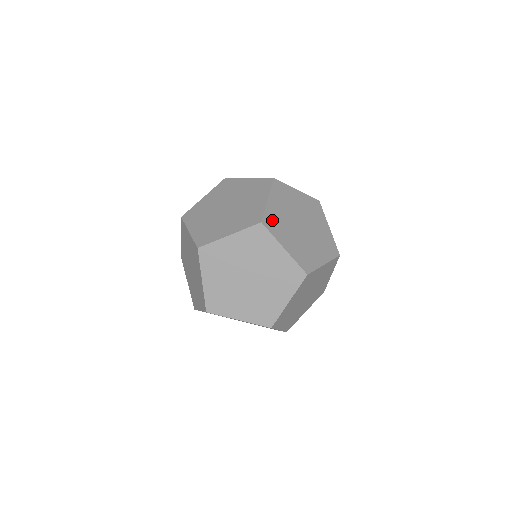
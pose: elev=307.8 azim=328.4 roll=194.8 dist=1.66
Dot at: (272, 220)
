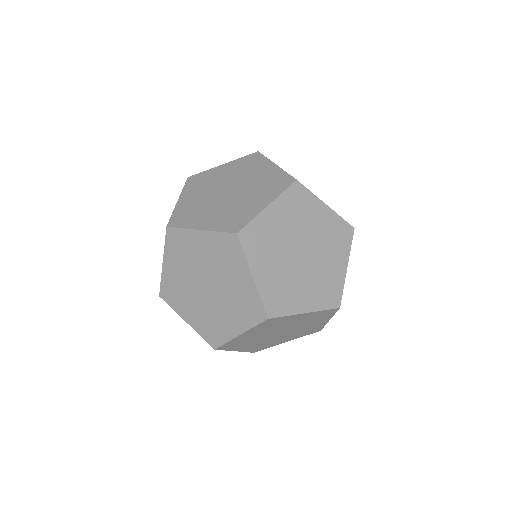
Dot at: occluded
